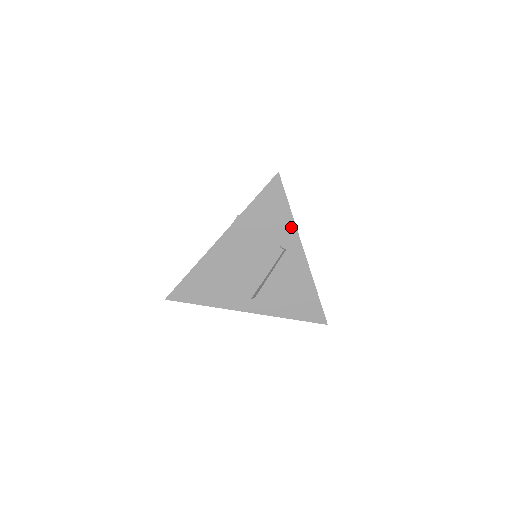
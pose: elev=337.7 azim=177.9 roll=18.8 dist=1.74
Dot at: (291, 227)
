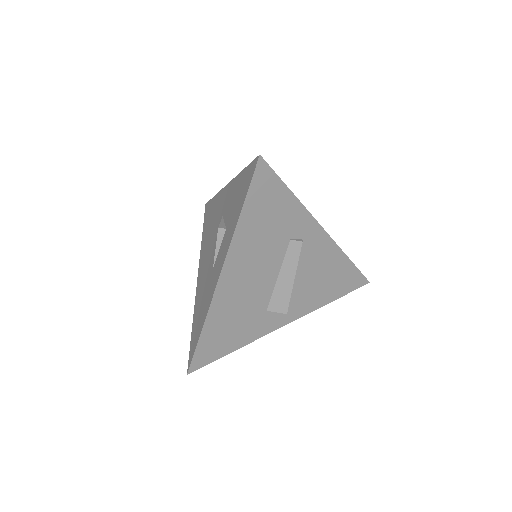
Dot at: (299, 211)
